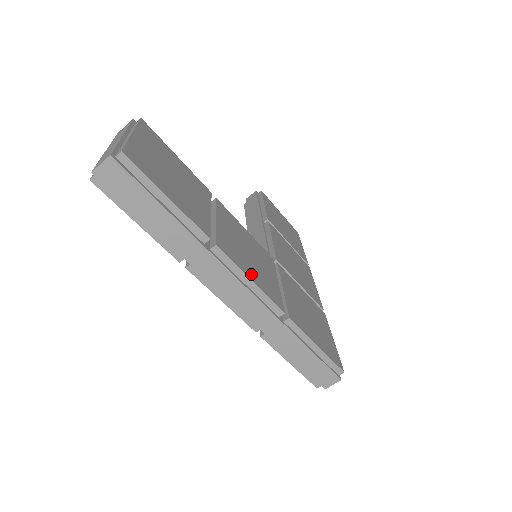
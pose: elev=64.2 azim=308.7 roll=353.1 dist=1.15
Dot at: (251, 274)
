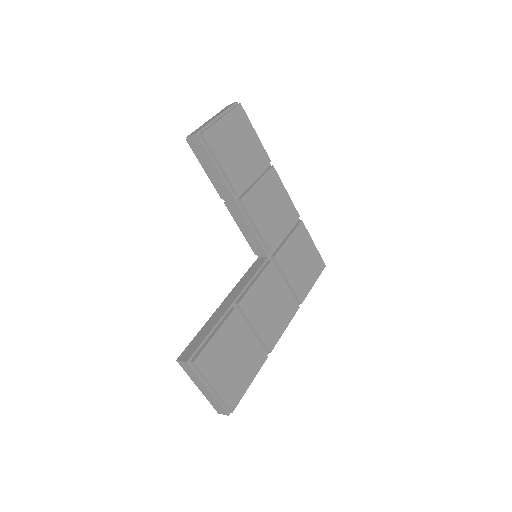
Dot at: (282, 325)
